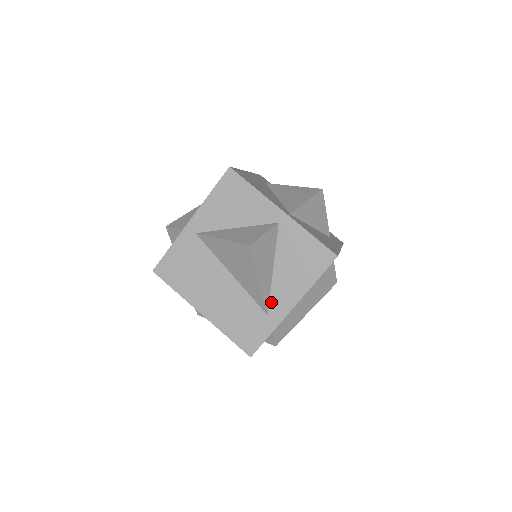
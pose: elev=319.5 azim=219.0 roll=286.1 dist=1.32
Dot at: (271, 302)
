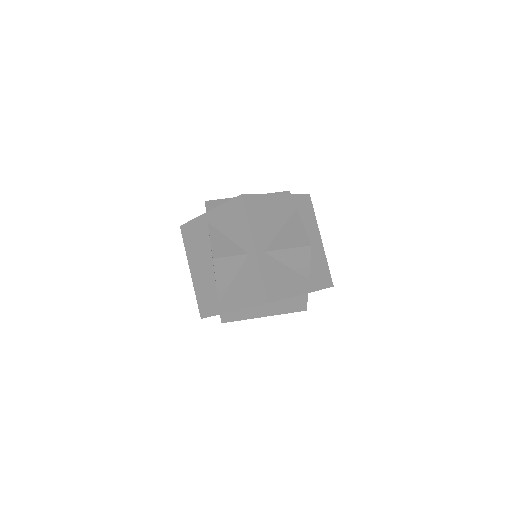
Dot at: (224, 298)
